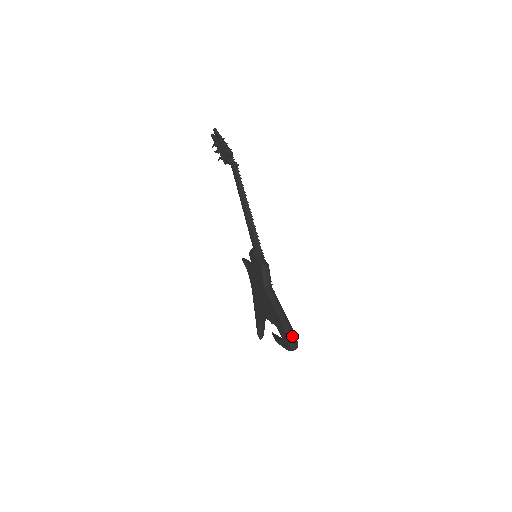
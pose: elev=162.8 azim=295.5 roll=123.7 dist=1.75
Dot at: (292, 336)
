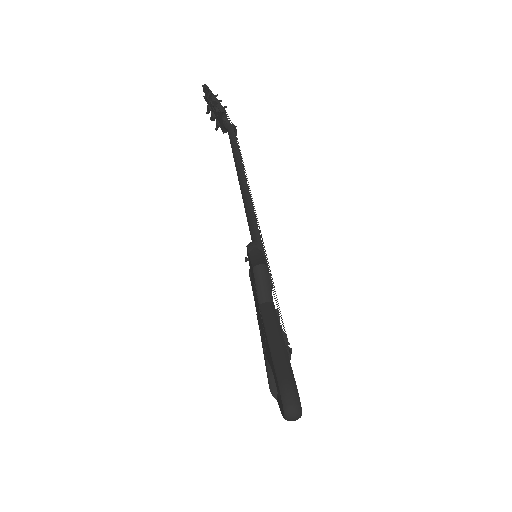
Dot at: (288, 390)
